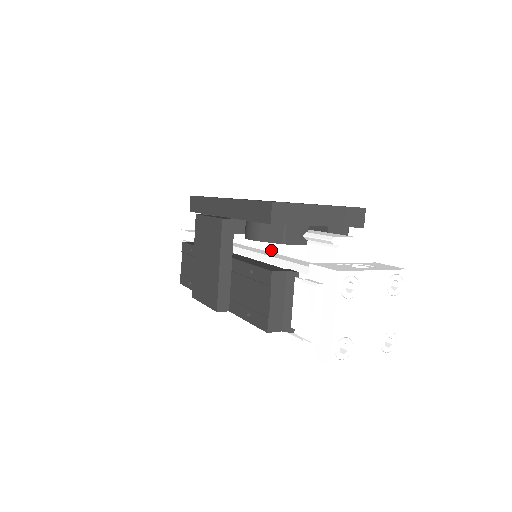
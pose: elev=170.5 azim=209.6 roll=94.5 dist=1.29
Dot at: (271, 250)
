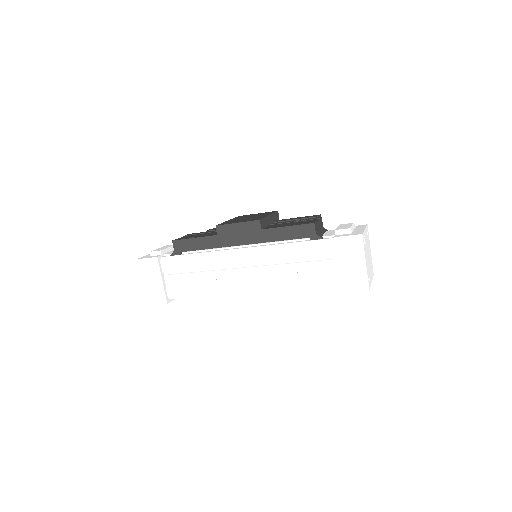
Dot at: occluded
